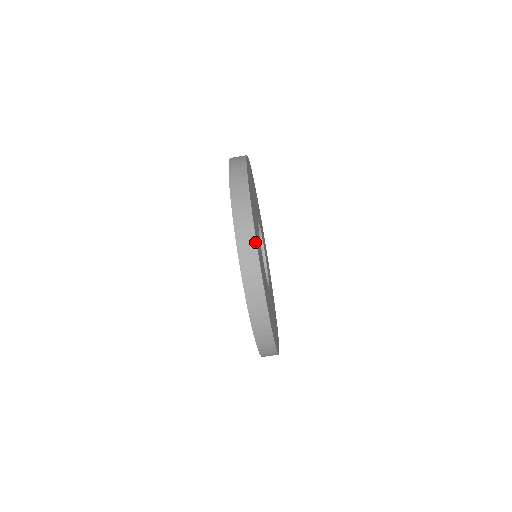
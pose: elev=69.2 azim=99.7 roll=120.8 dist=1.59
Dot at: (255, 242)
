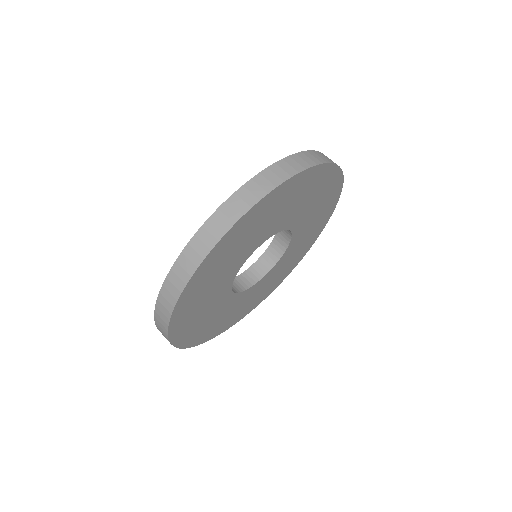
Dot at: occluded
